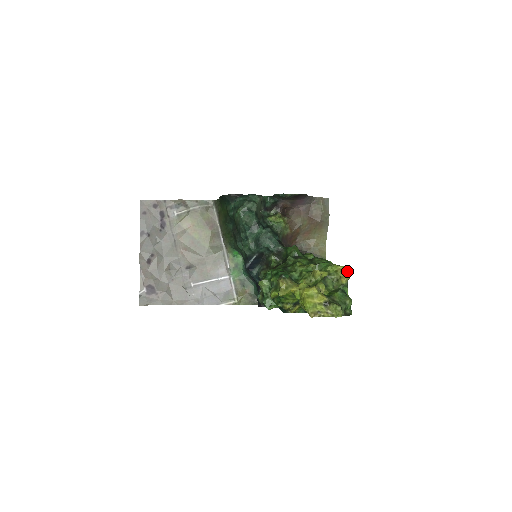
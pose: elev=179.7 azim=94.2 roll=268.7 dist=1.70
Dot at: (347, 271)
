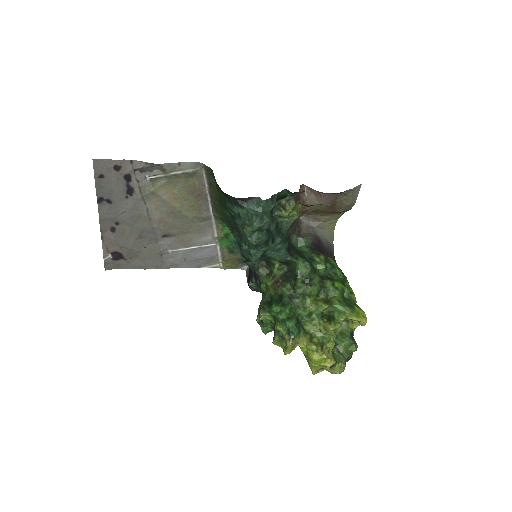
Dot at: (362, 323)
